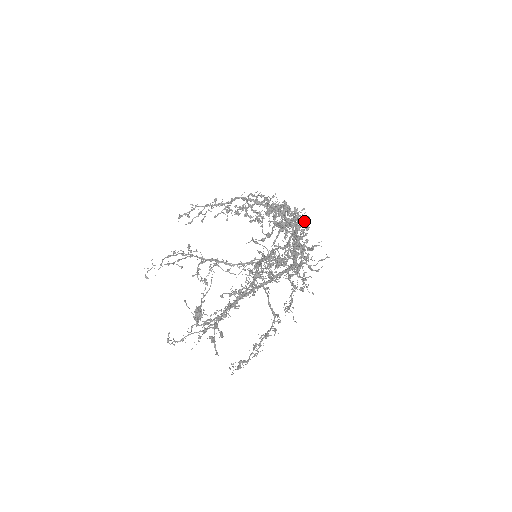
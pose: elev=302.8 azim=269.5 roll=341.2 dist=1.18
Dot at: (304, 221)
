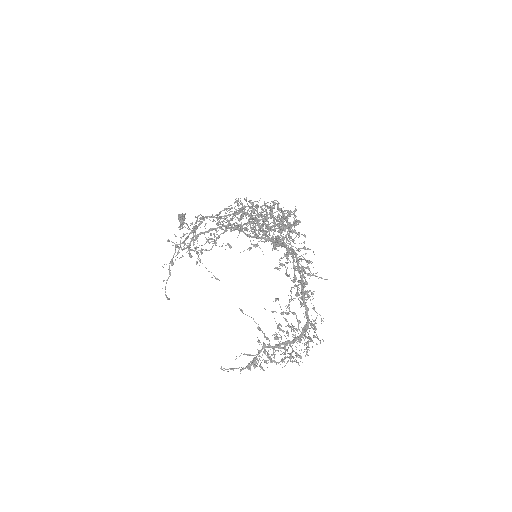
Dot at: (306, 261)
